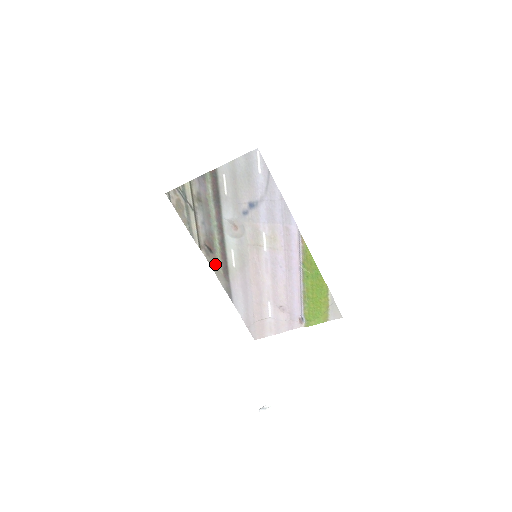
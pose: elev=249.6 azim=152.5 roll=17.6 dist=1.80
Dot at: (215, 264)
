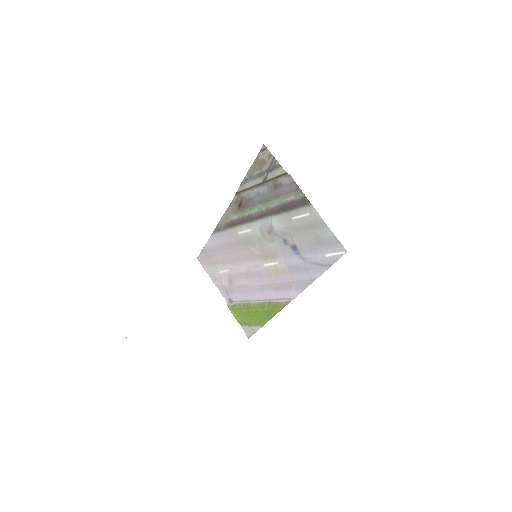
Dot at: (232, 212)
